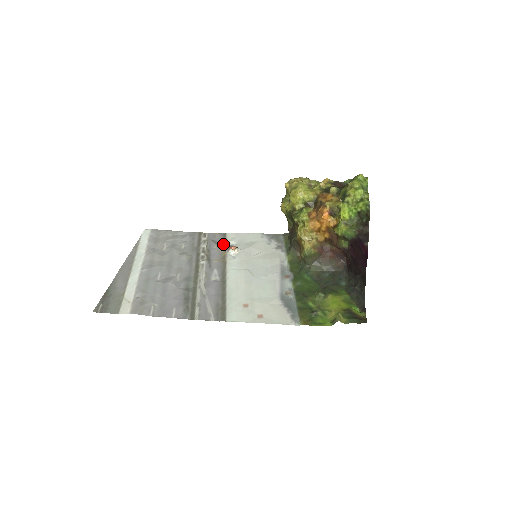
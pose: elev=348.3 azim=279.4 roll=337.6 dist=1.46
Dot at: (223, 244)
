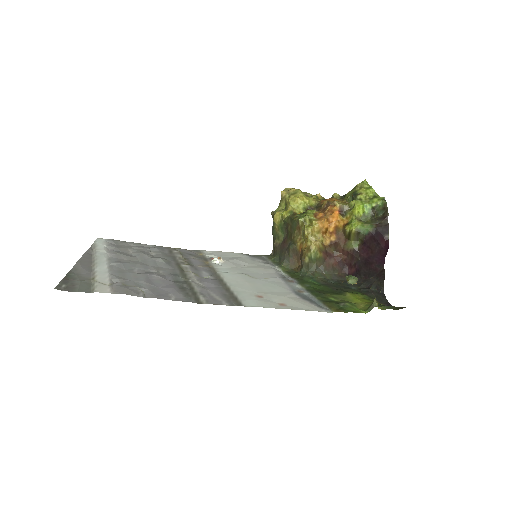
Dot at: (201, 256)
